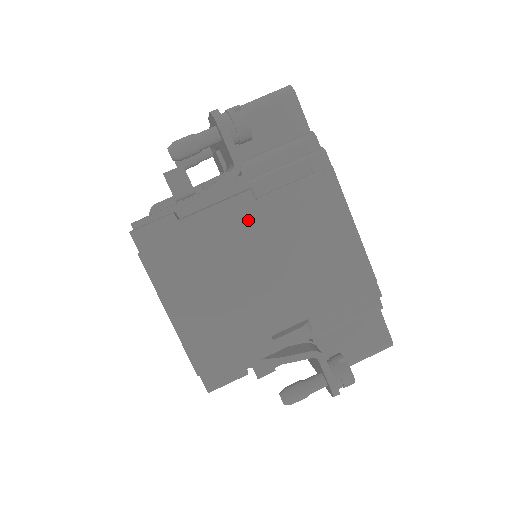
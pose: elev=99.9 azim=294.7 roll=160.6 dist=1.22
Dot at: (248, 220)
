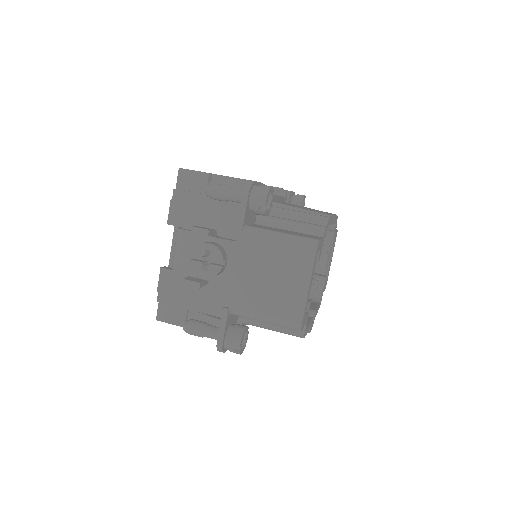
Dot at: occluded
